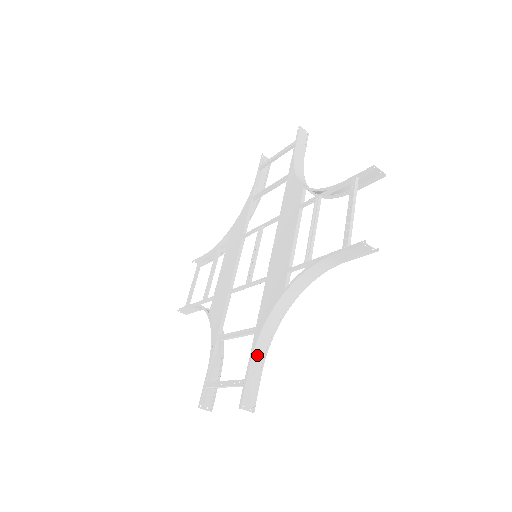
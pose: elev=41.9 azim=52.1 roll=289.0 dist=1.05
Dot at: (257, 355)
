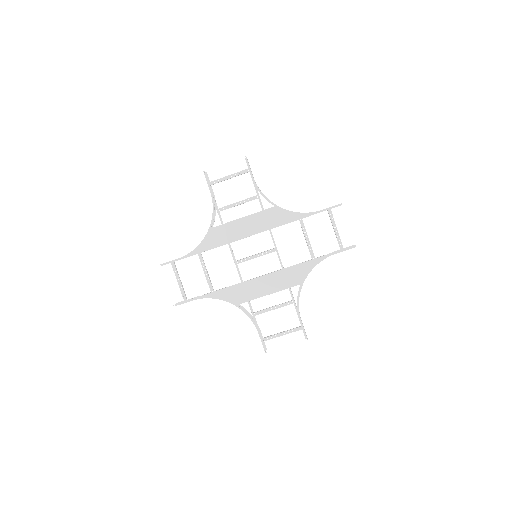
Dot at: (201, 298)
